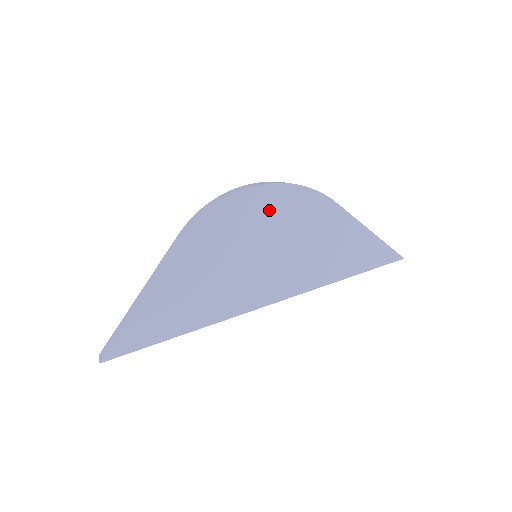
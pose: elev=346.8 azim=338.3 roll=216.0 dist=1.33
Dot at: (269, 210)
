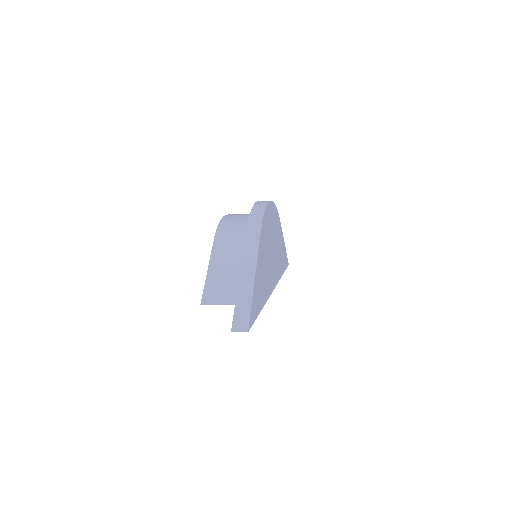
Dot at: (272, 219)
